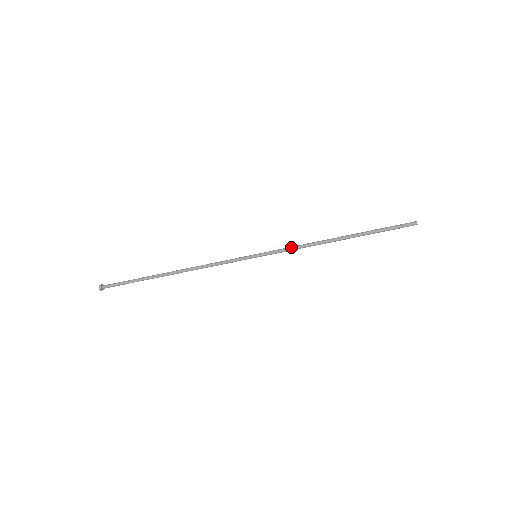
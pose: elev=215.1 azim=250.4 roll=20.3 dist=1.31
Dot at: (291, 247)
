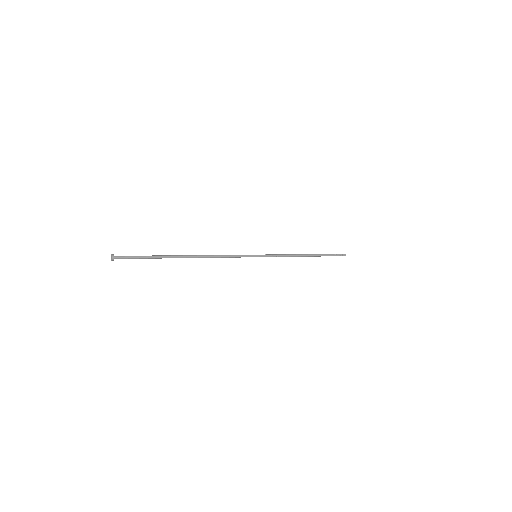
Dot at: (280, 255)
